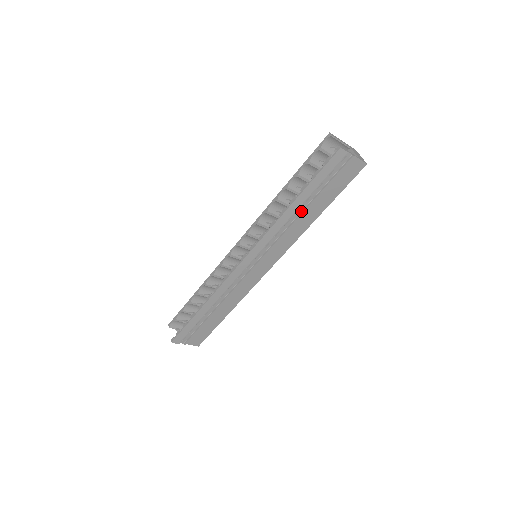
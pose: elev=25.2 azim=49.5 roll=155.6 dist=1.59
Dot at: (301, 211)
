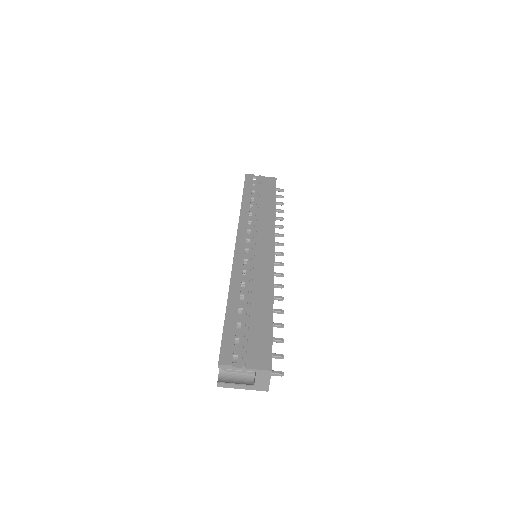
Dot at: (256, 206)
